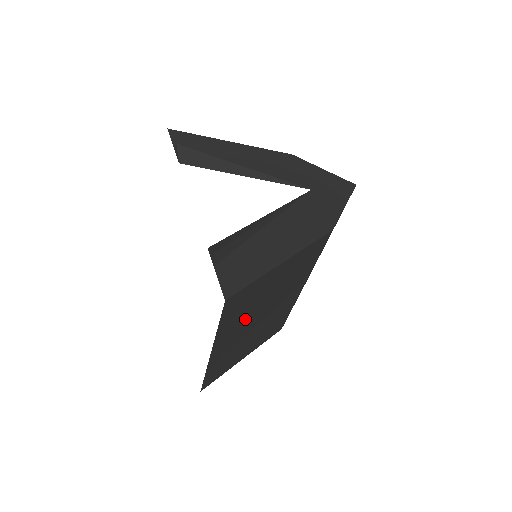
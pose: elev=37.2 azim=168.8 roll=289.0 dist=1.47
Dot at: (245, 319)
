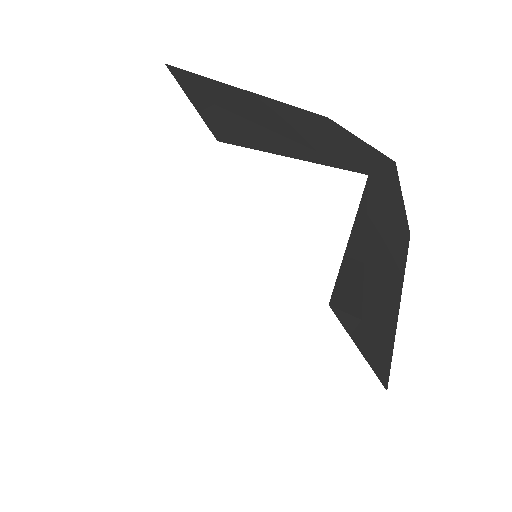
Dot at: occluded
